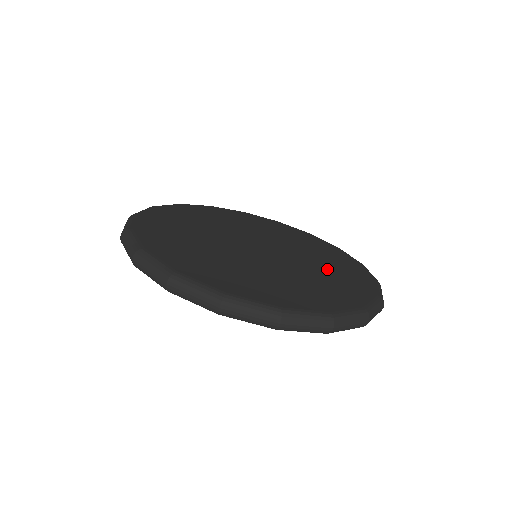
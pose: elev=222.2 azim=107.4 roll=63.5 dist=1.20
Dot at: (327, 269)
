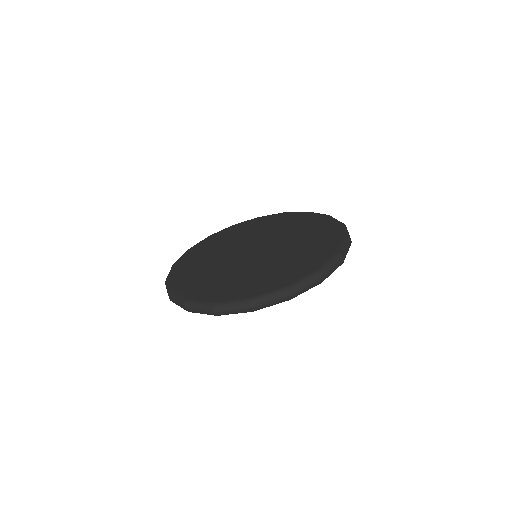
Dot at: (303, 245)
